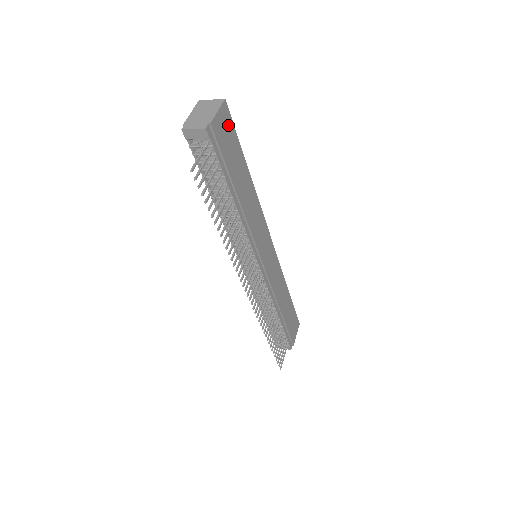
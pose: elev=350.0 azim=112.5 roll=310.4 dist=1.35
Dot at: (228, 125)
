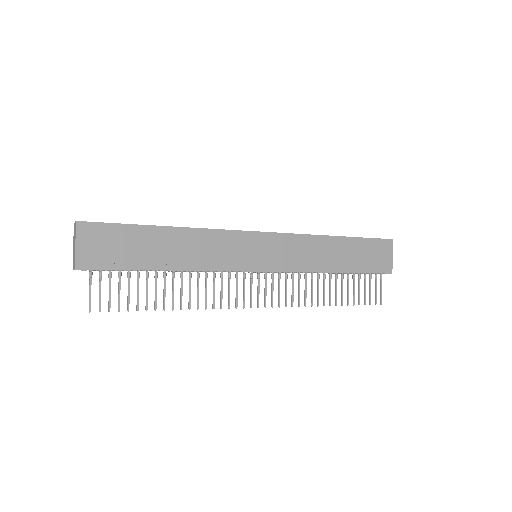
Dot at: (100, 233)
